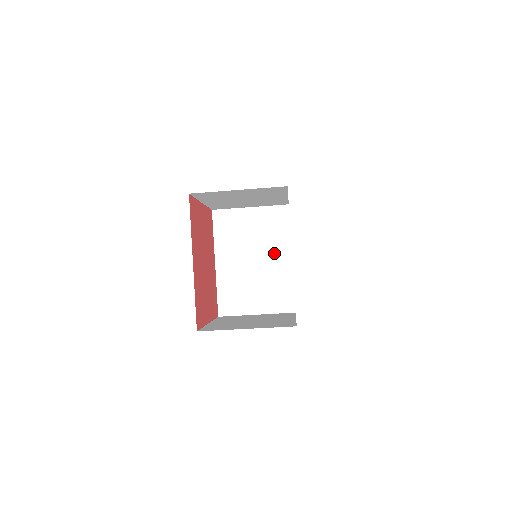
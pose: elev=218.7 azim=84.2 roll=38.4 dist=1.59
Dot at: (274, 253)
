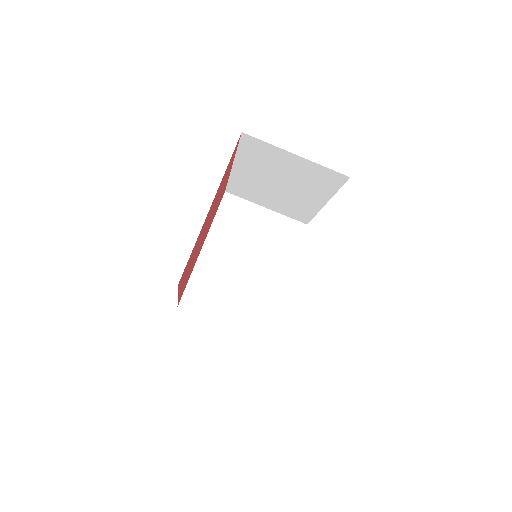
Dot at: (271, 266)
